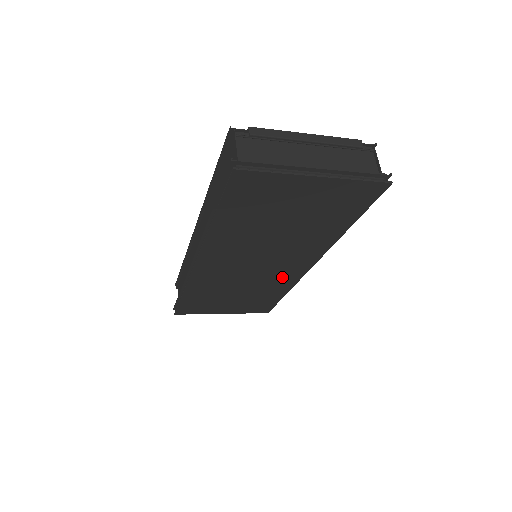
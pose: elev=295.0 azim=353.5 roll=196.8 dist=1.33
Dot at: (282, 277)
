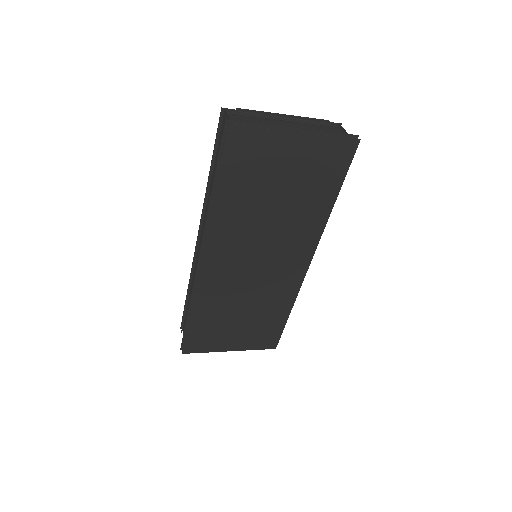
Dot at: (283, 283)
